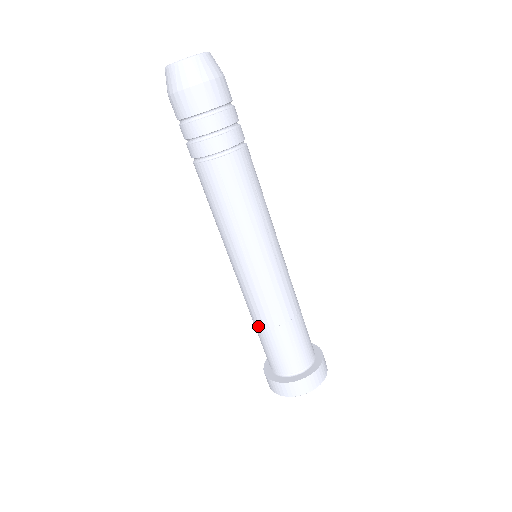
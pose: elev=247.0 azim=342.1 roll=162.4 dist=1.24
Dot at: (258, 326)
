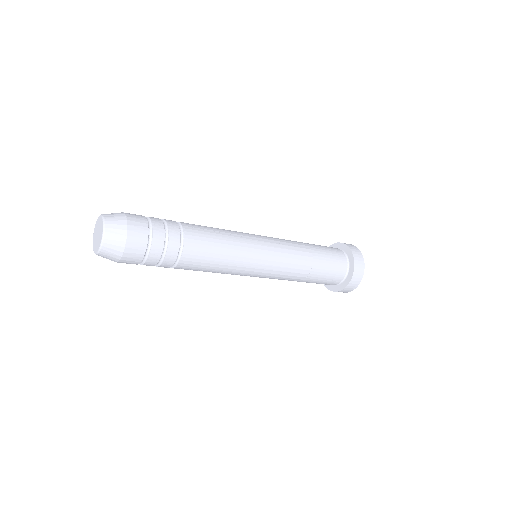
Dot at: occluded
